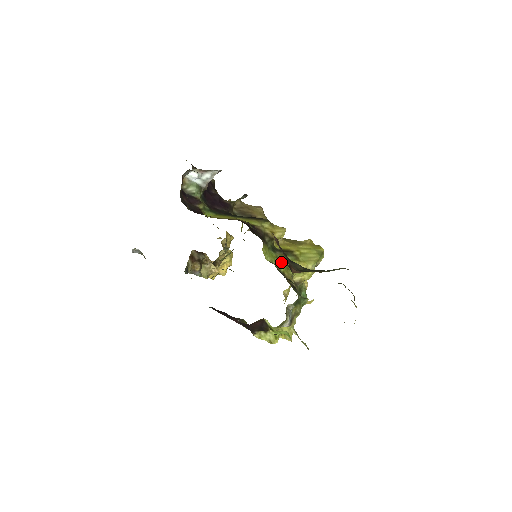
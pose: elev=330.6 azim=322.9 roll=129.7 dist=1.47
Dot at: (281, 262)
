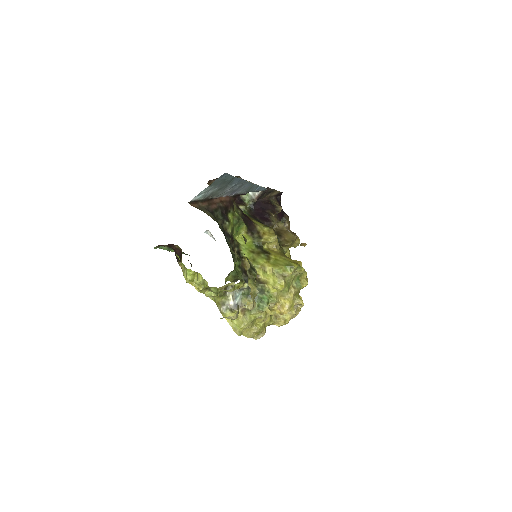
Dot at: (252, 253)
